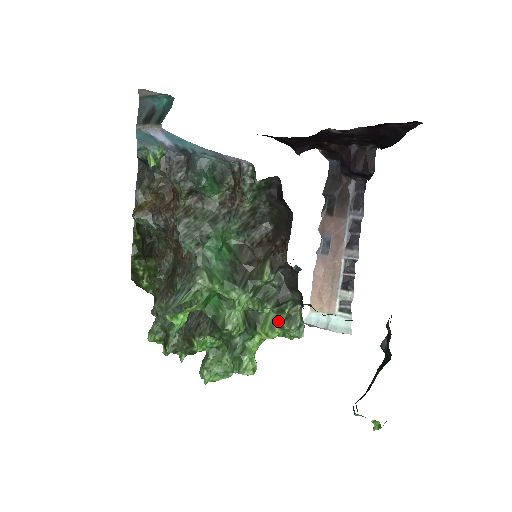
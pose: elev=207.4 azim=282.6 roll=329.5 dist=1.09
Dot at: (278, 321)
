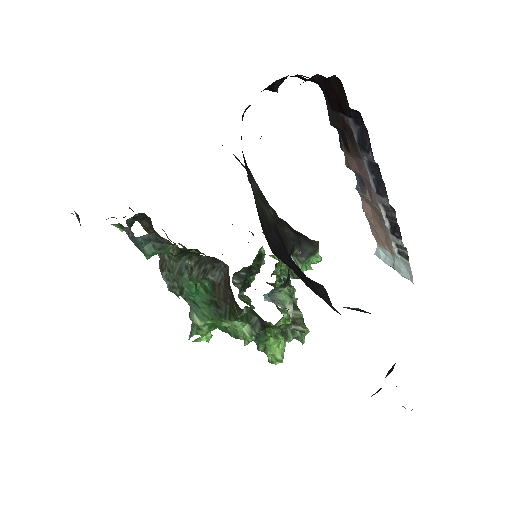
Dot at: (279, 331)
